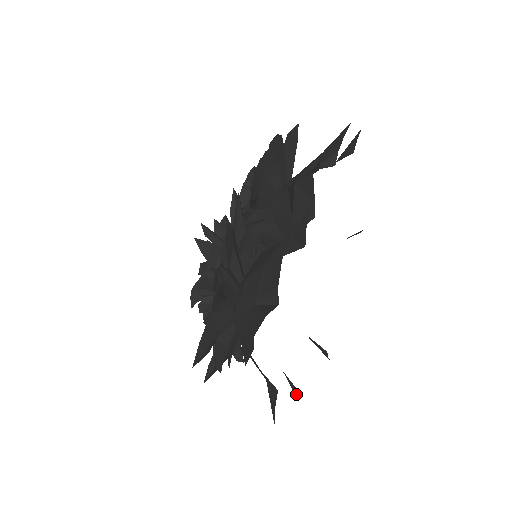
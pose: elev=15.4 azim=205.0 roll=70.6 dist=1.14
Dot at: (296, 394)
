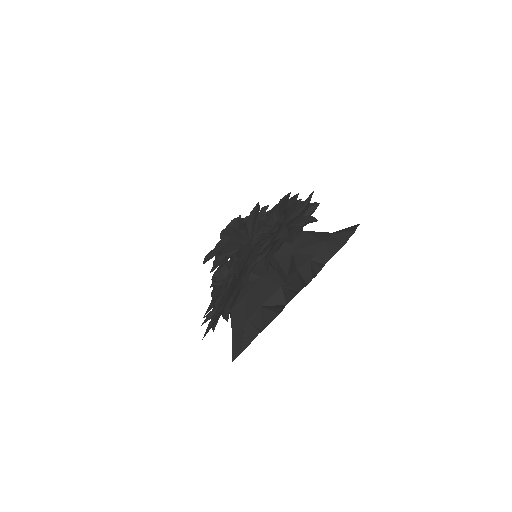
Dot at: occluded
